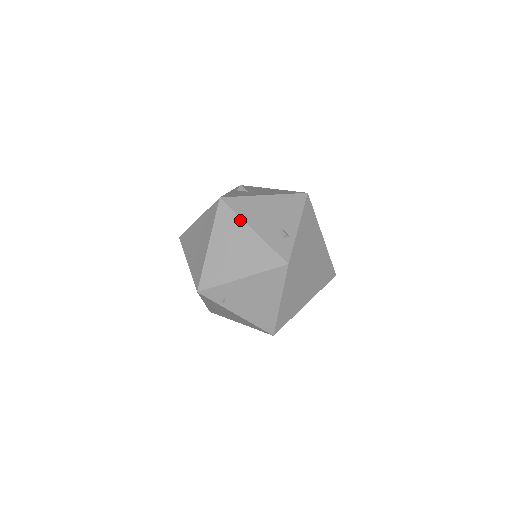
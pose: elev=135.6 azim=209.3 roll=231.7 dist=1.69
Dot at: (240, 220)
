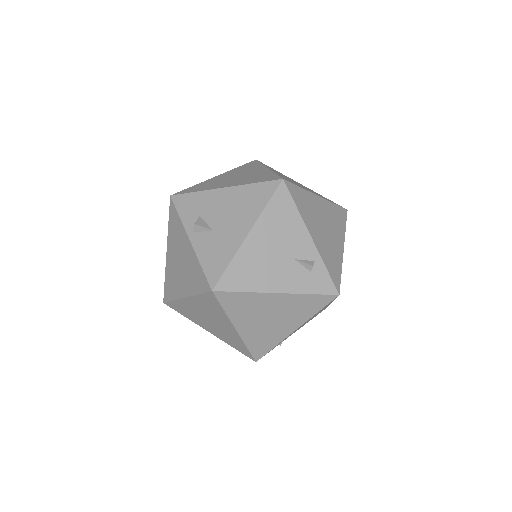
Dot at: (255, 295)
